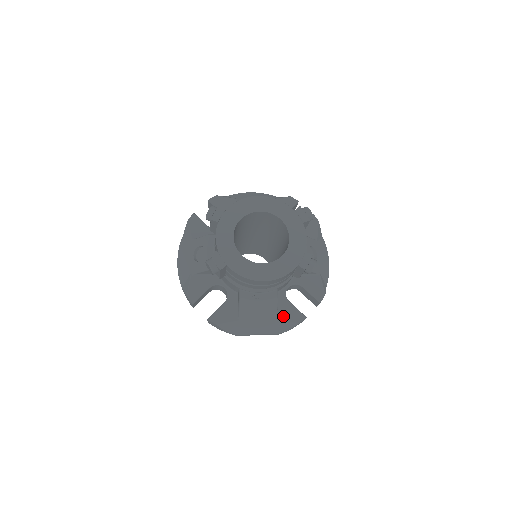
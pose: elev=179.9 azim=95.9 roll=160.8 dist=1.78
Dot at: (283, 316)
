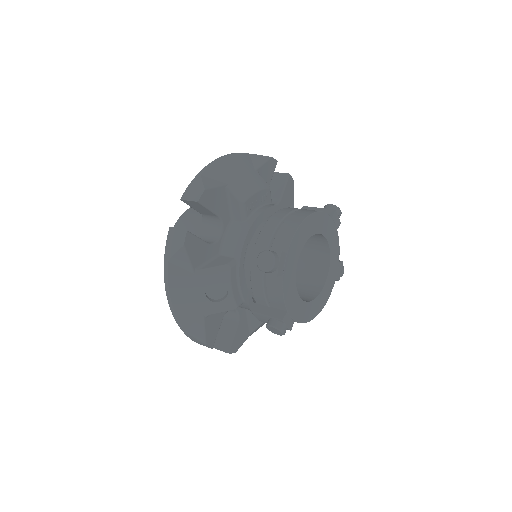
Dot at: occluded
